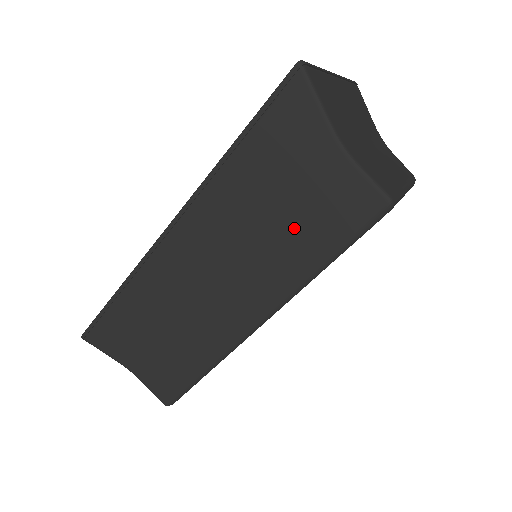
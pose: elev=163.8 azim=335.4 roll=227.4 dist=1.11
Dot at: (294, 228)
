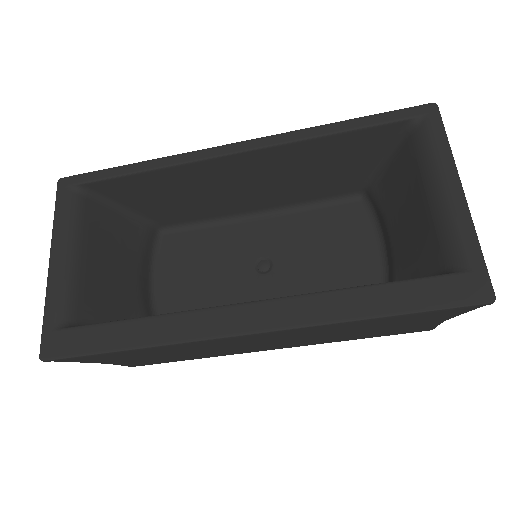
Dot at: (363, 334)
